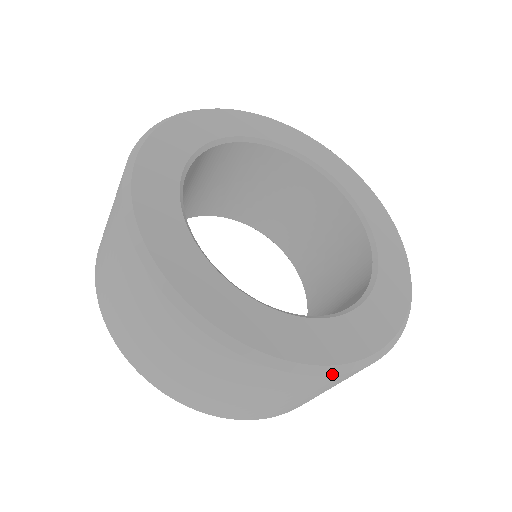
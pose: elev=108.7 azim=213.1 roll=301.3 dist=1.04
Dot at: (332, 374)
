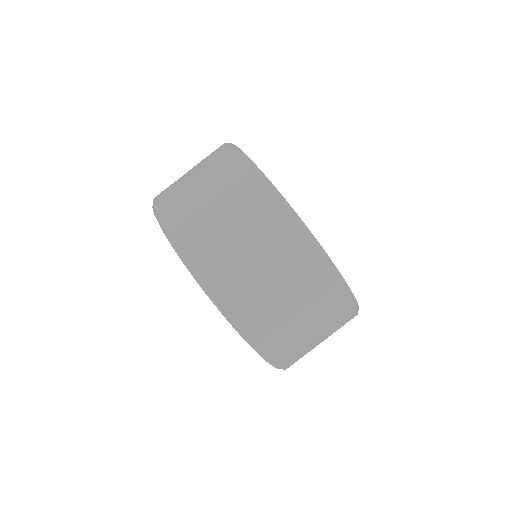
Dot at: (344, 286)
